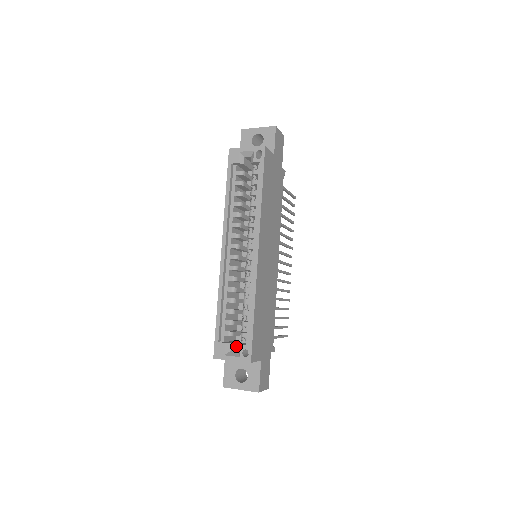
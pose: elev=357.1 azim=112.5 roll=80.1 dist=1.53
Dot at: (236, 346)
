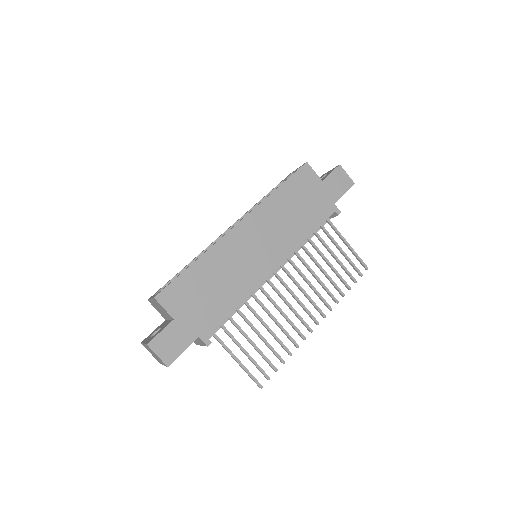
Dot at: occluded
